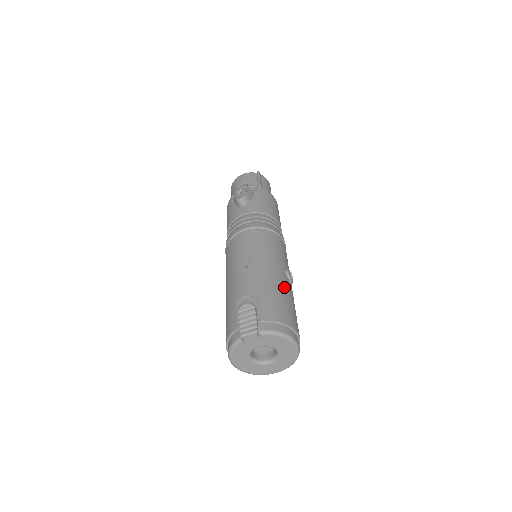
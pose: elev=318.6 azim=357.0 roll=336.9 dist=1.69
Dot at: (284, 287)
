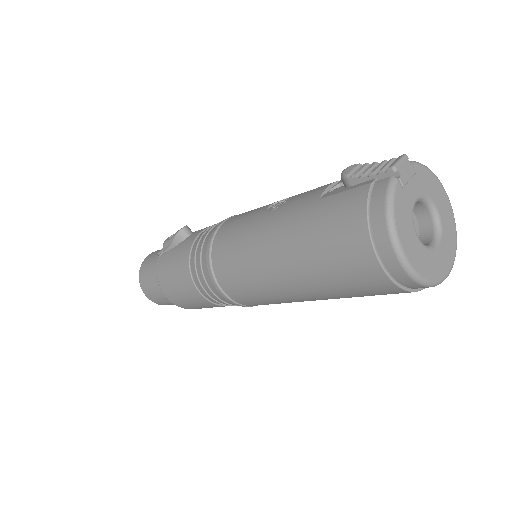
Dot at: occluded
